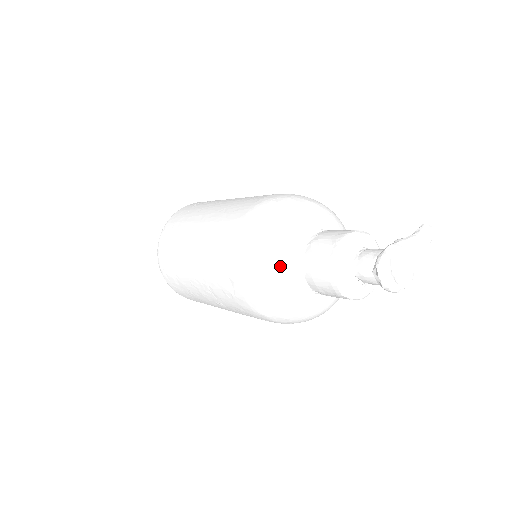
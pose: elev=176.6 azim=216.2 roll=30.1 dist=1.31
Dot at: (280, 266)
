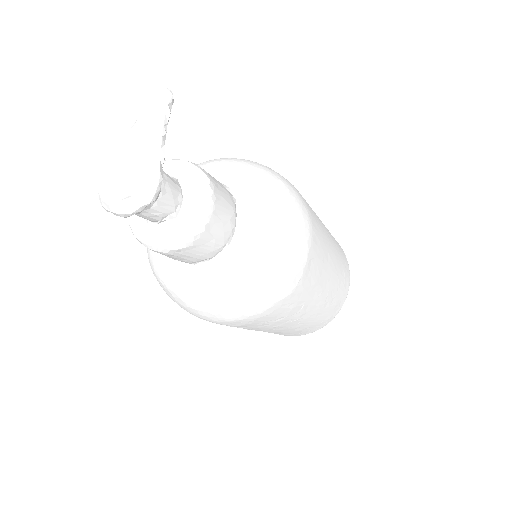
Dot at: (156, 265)
